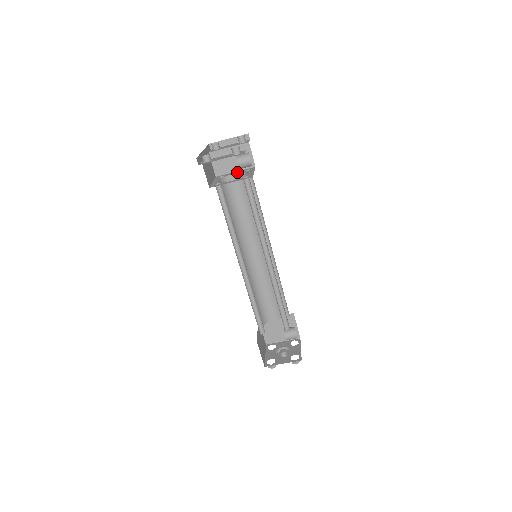
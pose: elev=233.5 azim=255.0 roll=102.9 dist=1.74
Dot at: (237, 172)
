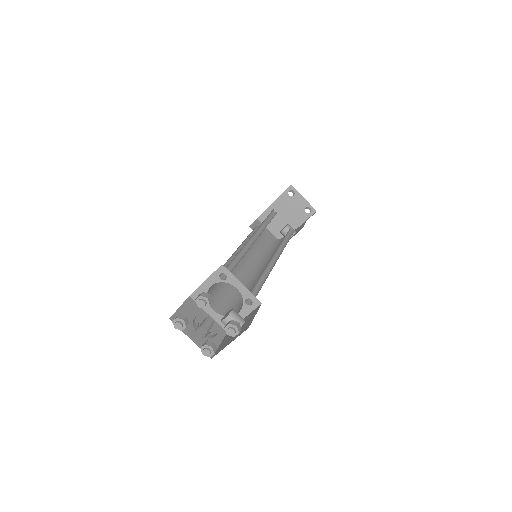
Dot at: (269, 237)
